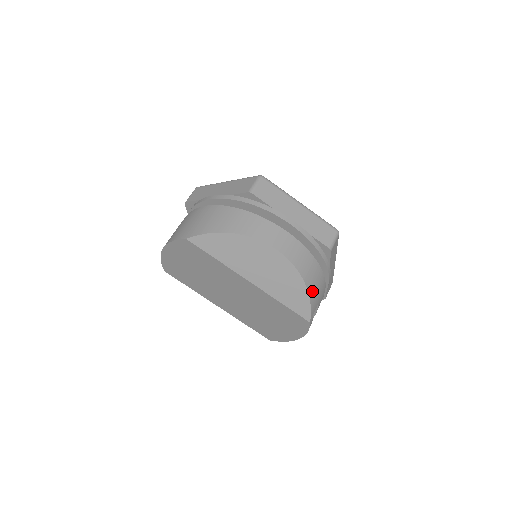
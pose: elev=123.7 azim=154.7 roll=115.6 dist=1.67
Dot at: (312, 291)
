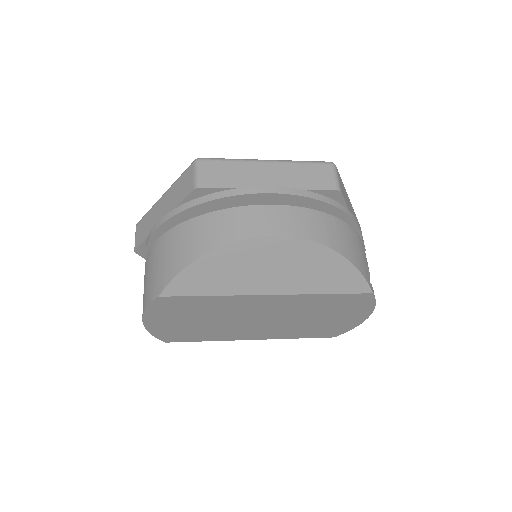
Dot at: (351, 255)
